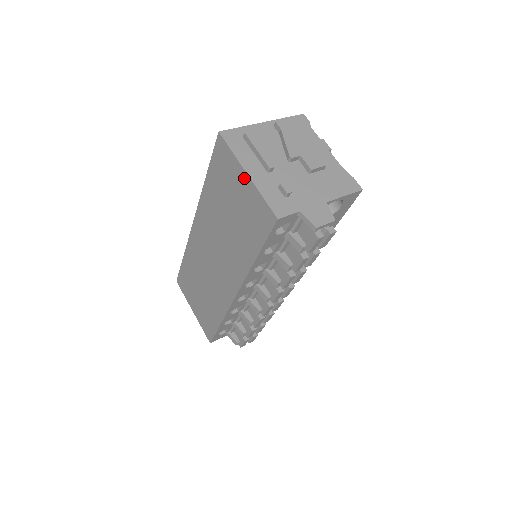
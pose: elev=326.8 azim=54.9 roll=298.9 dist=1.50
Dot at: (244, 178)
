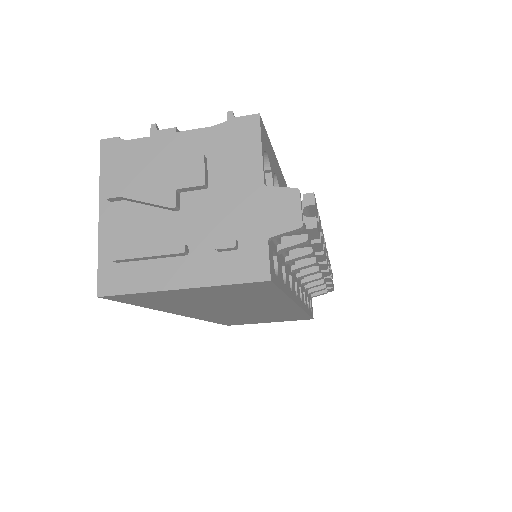
Dot at: (184, 291)
